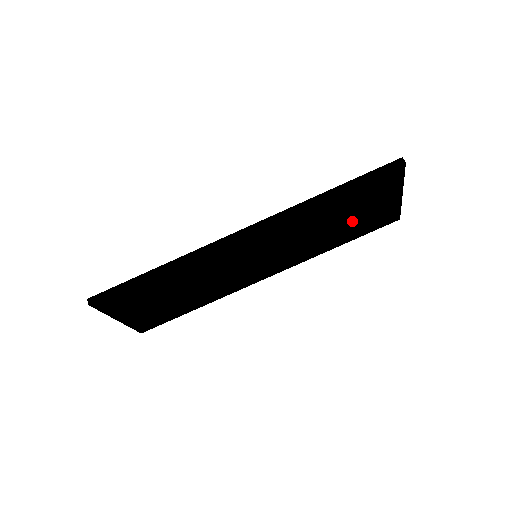
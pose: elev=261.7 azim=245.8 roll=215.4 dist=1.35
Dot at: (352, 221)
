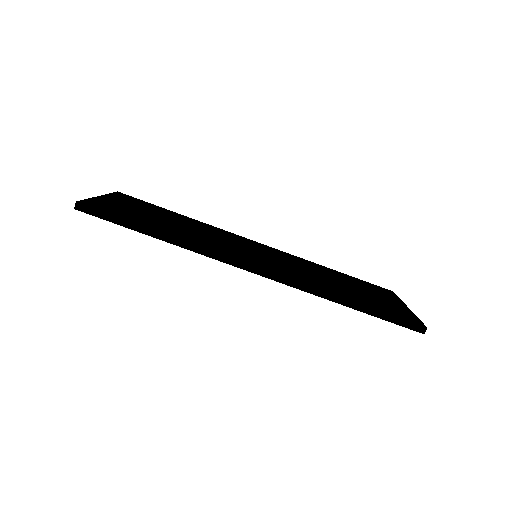
Dot at: occluded
